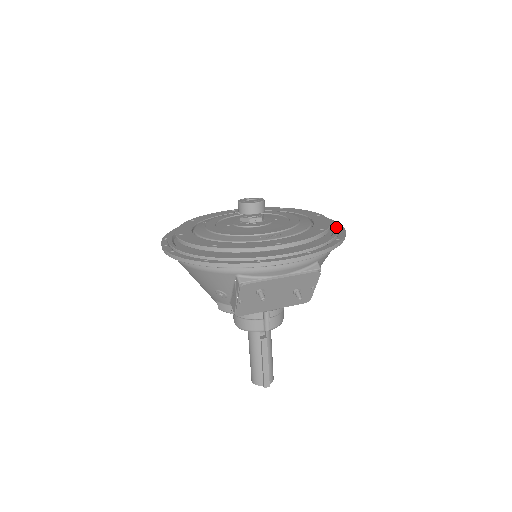
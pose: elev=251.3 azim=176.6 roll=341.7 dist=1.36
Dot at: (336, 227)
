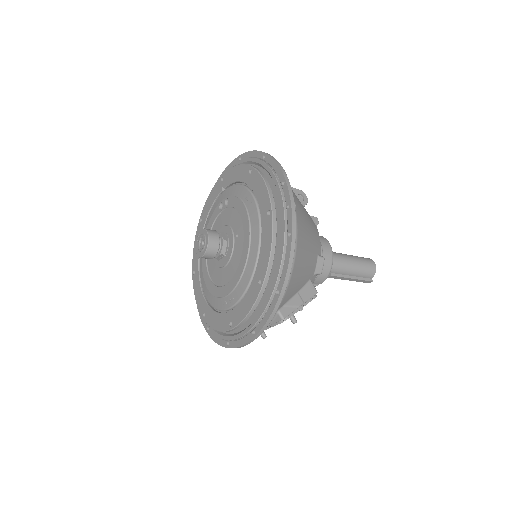
Dot at: (281, 249)
